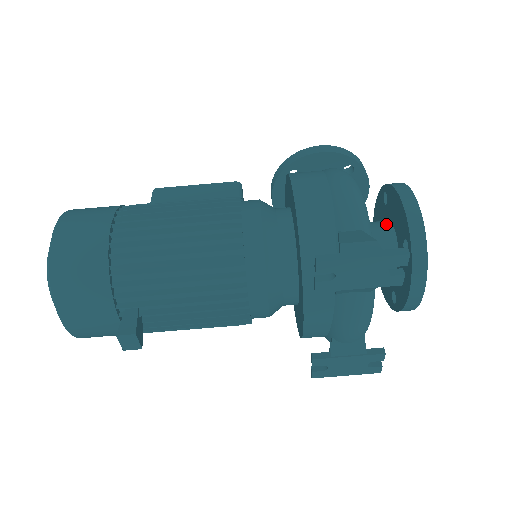
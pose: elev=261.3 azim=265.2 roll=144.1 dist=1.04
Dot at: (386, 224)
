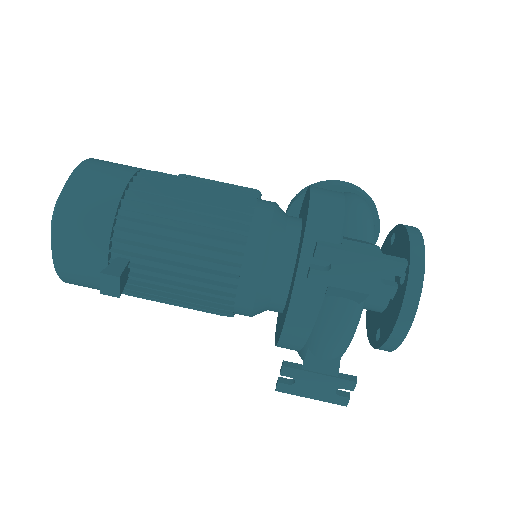
Dot at: occluded
